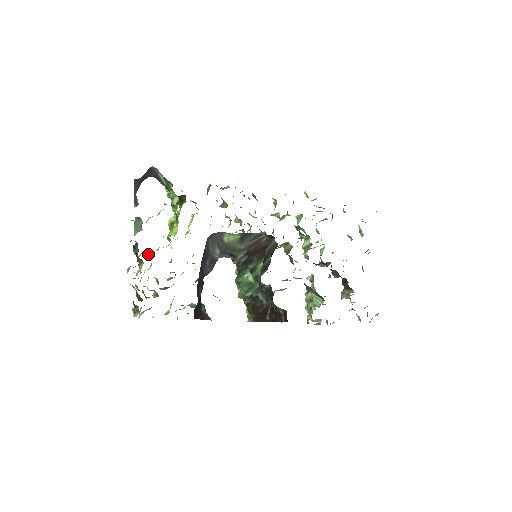
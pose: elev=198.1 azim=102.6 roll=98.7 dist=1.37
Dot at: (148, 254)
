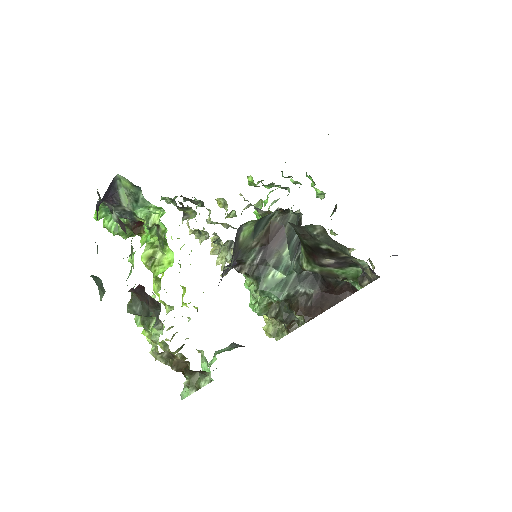
Dot at: occluded
